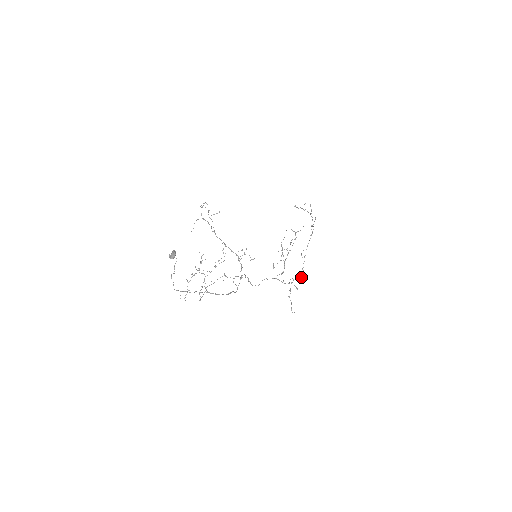
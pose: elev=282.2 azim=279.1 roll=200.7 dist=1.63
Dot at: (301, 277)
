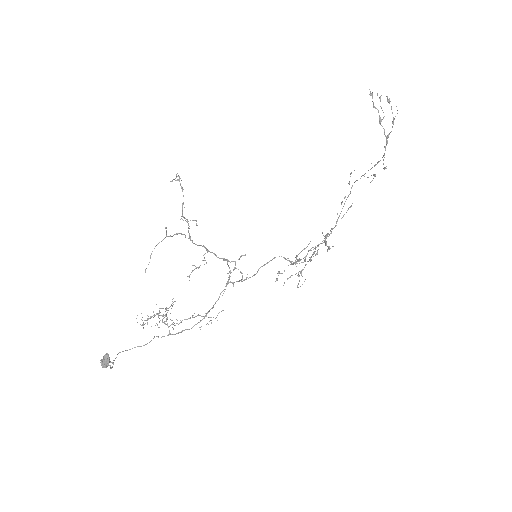
Dot at: (331, 228)
